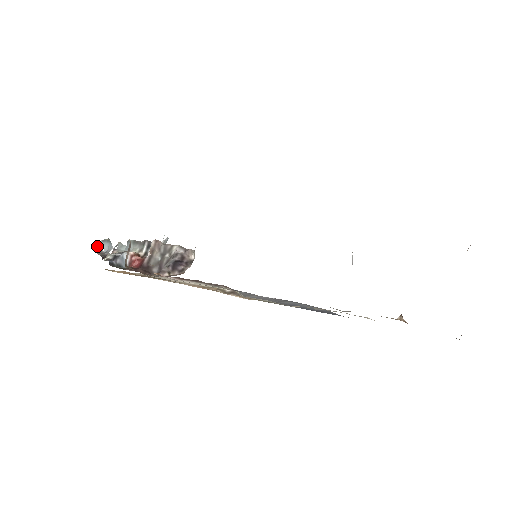
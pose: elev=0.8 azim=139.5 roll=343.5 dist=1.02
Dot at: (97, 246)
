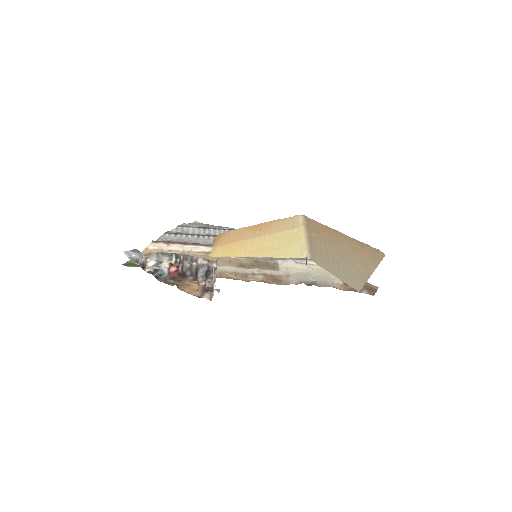
Dot at: (128, 254)
